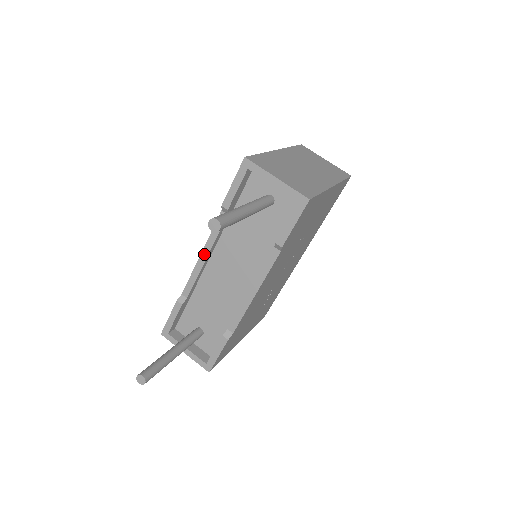
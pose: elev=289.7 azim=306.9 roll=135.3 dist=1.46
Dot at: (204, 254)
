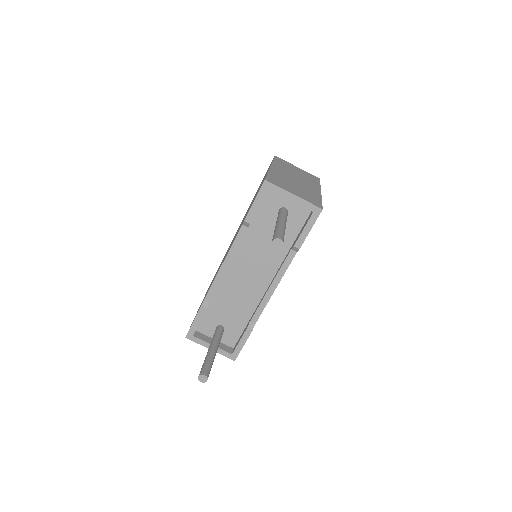
Dot at: (226, 263)
